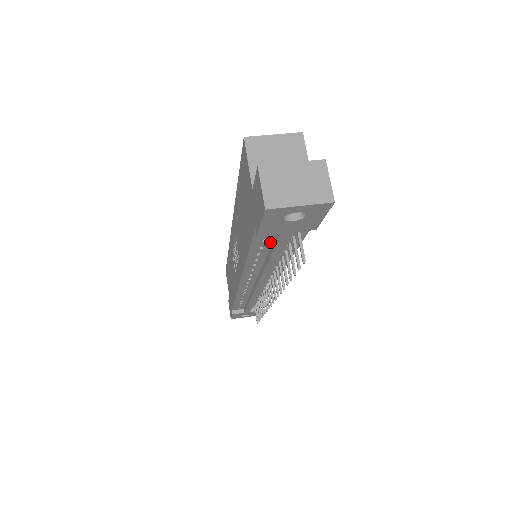
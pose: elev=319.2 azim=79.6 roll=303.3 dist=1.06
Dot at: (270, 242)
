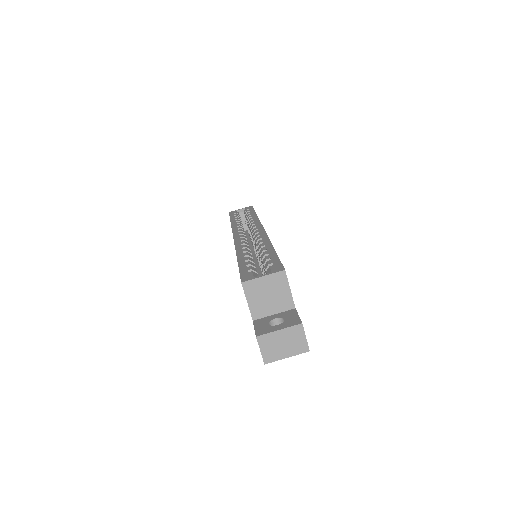
Dot at: occluded
